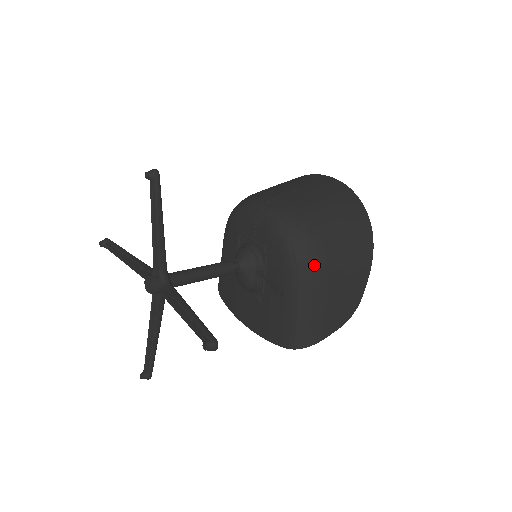
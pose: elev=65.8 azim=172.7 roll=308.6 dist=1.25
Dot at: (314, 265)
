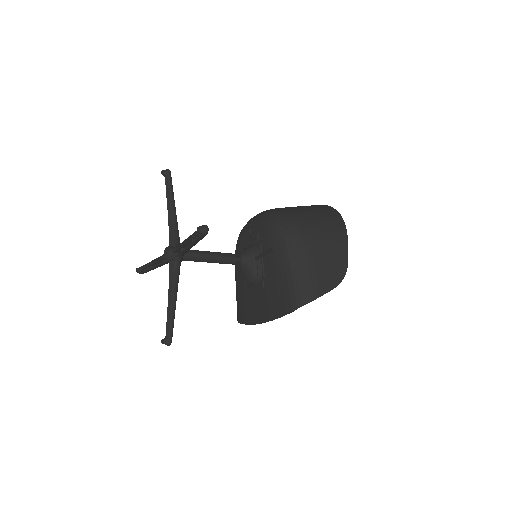
Dot at: (295, 230)
